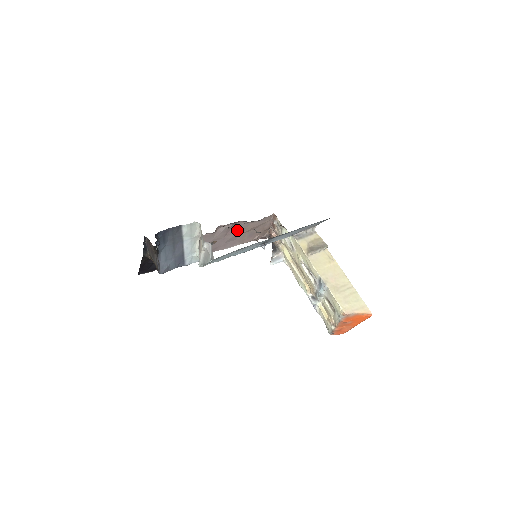
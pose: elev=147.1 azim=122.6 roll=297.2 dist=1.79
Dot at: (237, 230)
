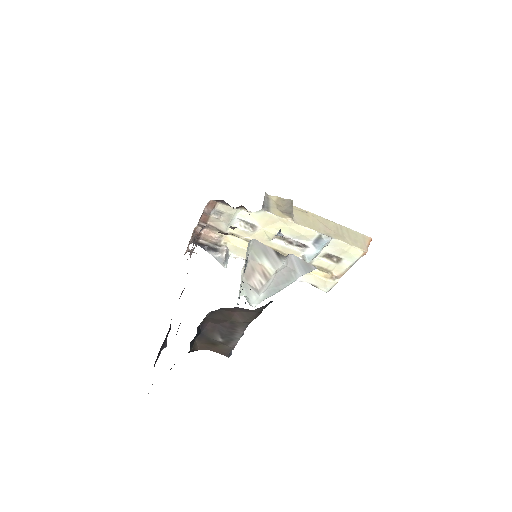
Dot at: occluded
